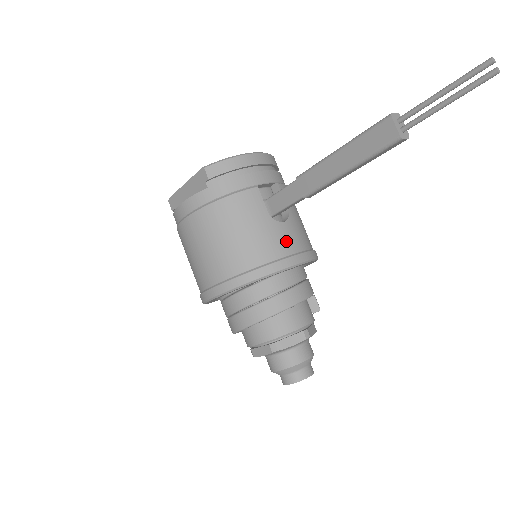
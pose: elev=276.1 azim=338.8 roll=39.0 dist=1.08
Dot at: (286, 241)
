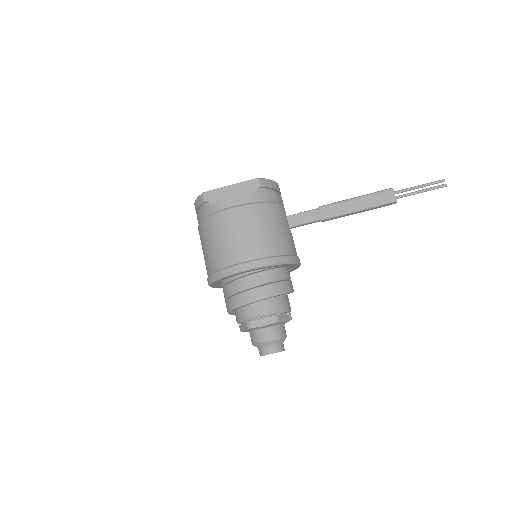
Dot at: occluded
